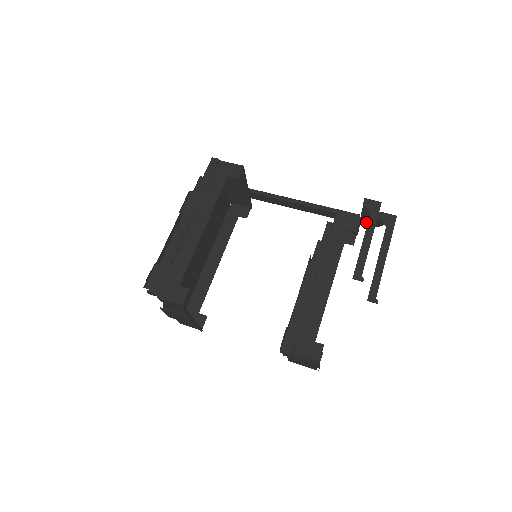
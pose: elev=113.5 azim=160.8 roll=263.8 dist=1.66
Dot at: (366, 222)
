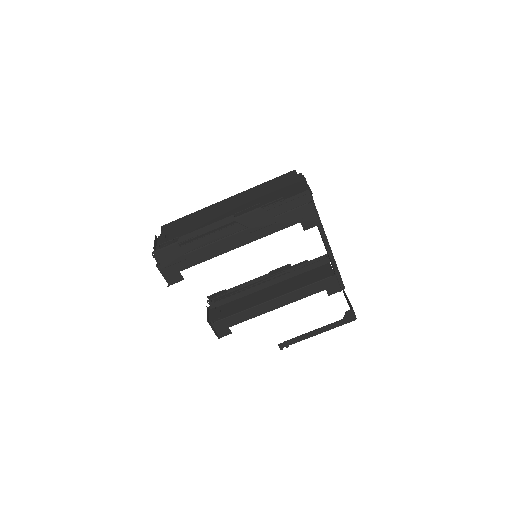
Dot at: occluded
